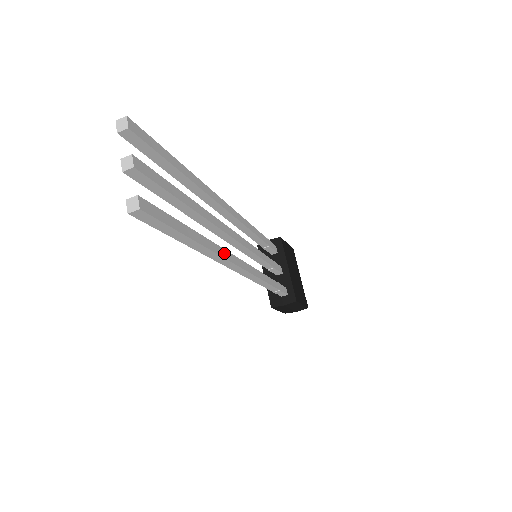
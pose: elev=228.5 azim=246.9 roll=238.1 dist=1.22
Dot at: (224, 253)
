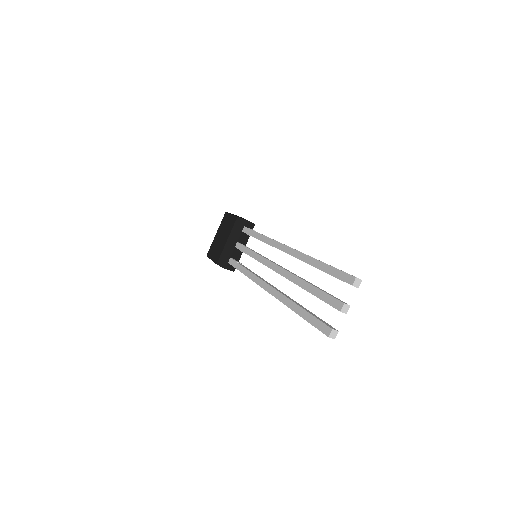
Dot at: occluded
